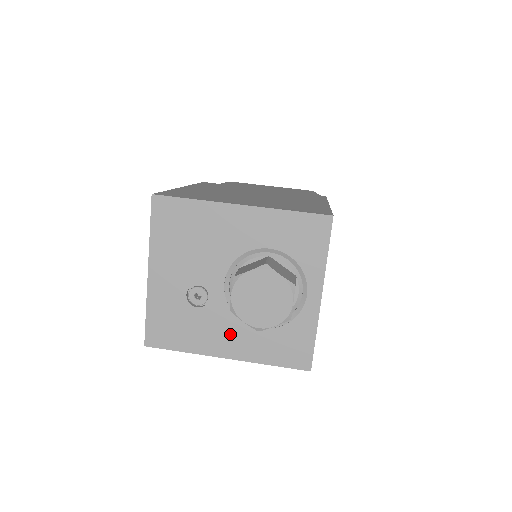
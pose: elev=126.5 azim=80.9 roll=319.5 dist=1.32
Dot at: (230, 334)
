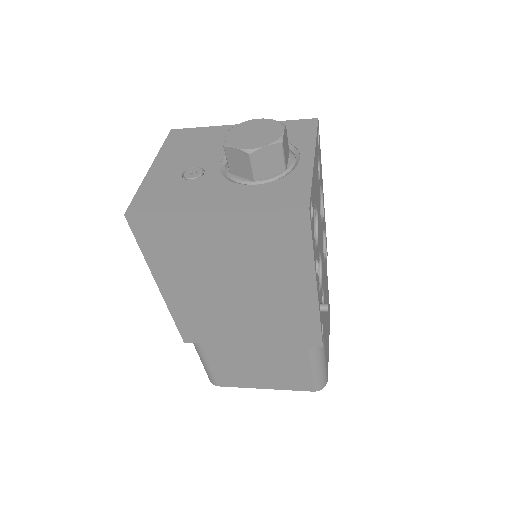
Dot at: (220, 193)
